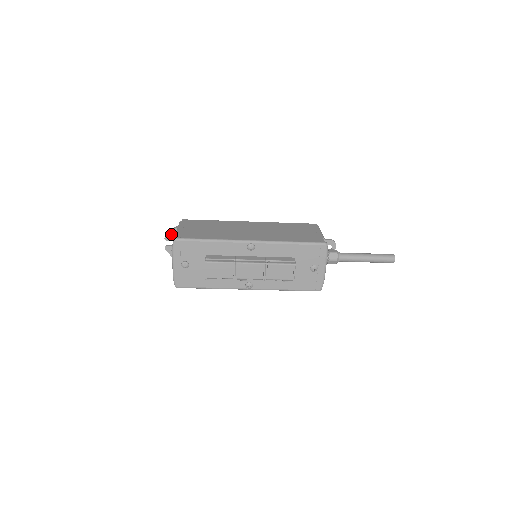
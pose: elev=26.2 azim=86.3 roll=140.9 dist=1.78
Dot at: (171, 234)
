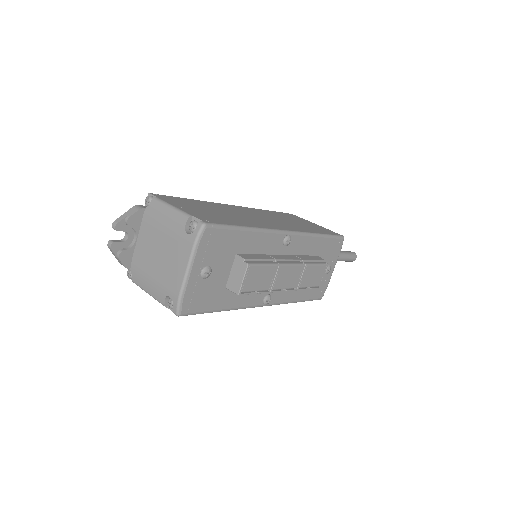
Dot at: (131, 219)
